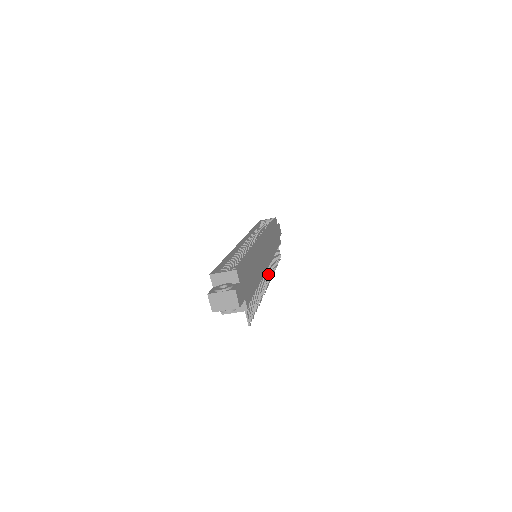
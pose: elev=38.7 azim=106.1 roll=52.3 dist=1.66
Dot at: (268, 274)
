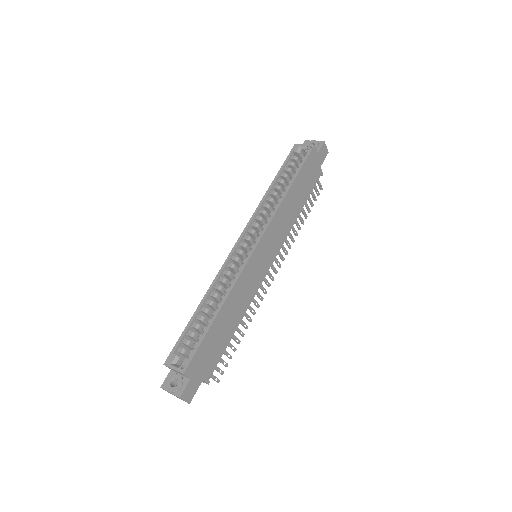
Dot at: (276, 263)
